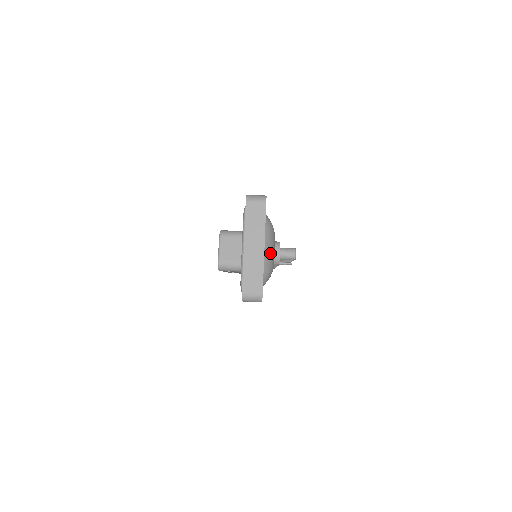
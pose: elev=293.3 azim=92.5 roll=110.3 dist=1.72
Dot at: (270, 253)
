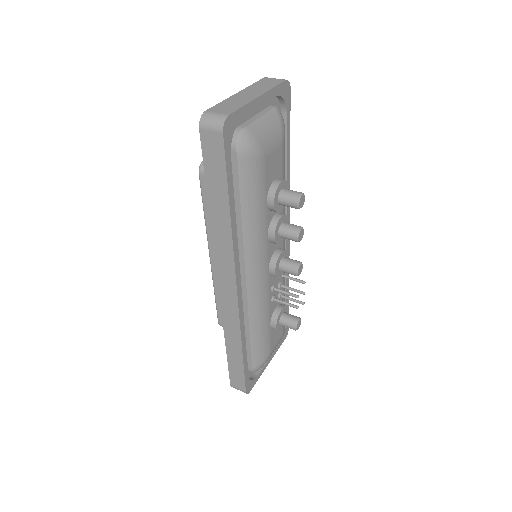
Dot at: (266, 130)
